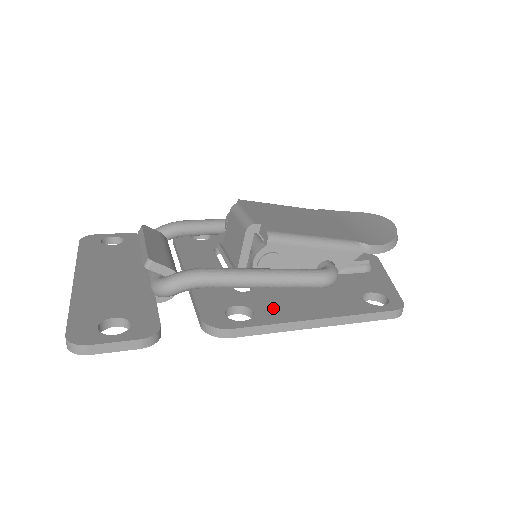
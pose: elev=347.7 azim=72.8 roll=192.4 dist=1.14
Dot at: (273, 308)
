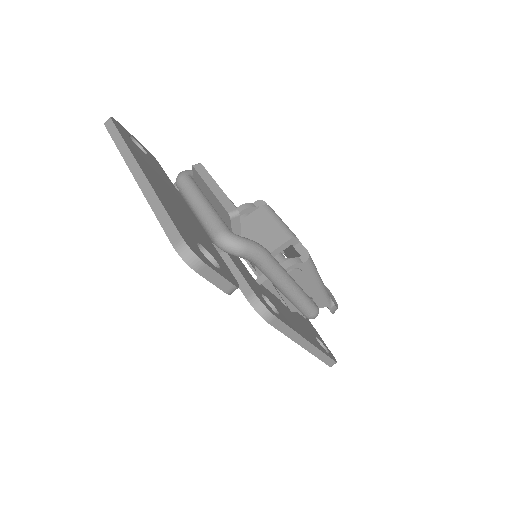
Dot at: (284, 314)
